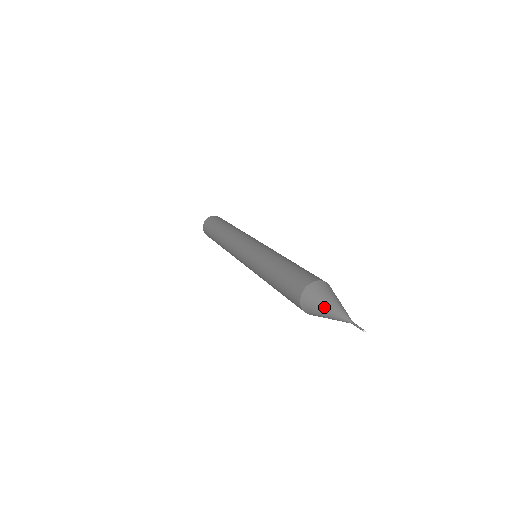
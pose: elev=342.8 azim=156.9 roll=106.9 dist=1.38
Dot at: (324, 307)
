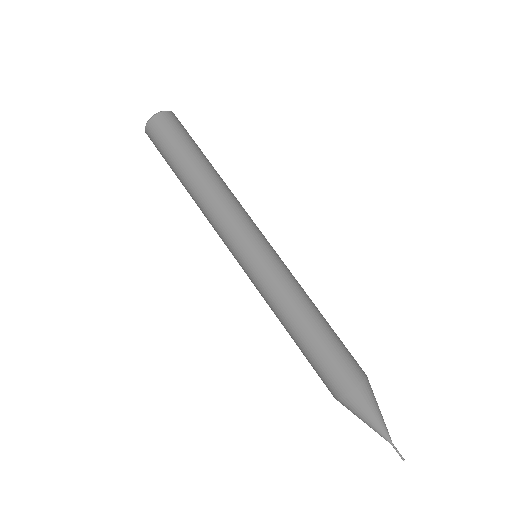
Dot at: (372, 417)
